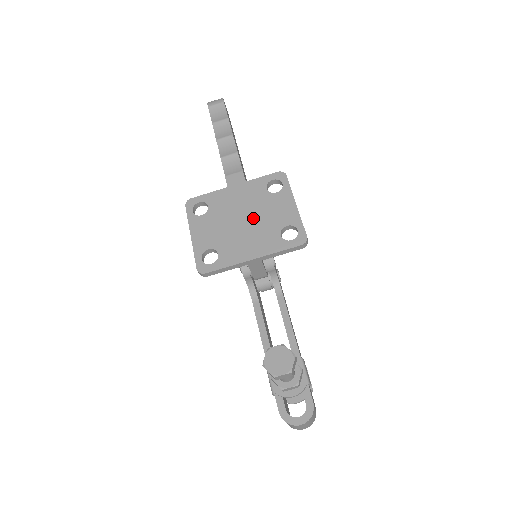
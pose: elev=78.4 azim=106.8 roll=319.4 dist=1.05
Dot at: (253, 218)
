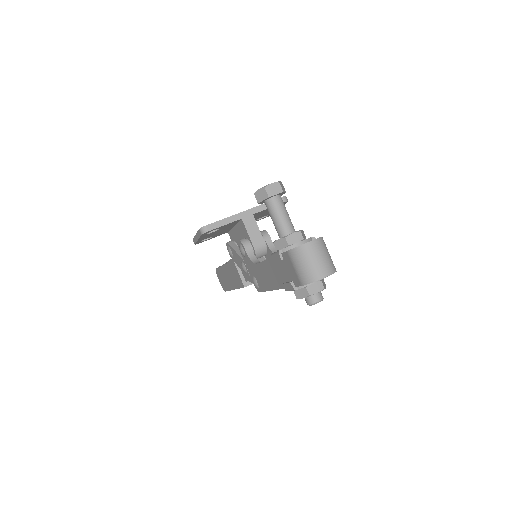
Dot at: occluded
